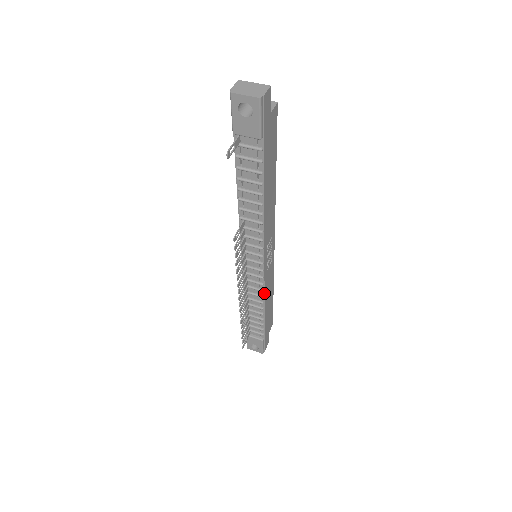
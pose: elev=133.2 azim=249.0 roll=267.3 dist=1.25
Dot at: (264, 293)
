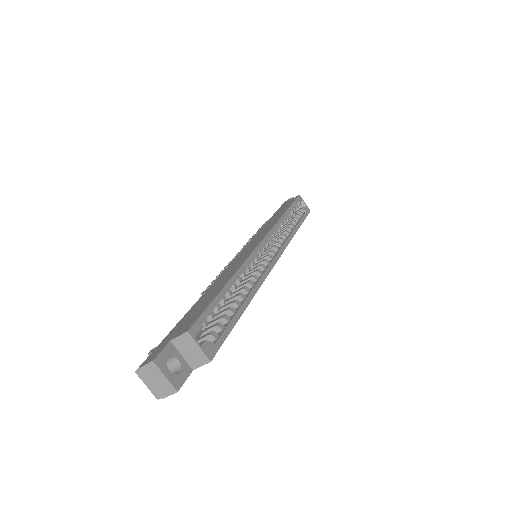
Dot at: occluded
